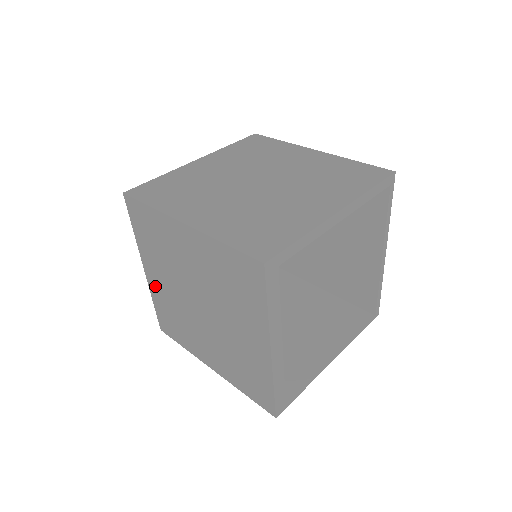
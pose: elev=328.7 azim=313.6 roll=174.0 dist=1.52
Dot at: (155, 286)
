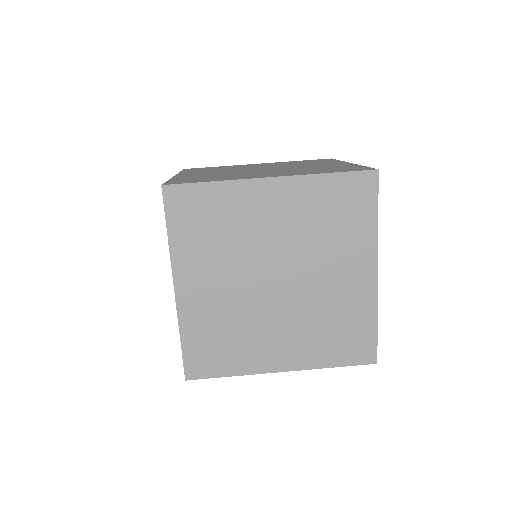
Dot at: (193, 304)
